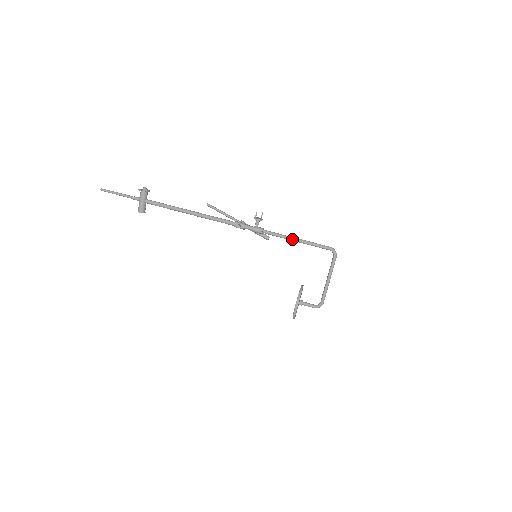
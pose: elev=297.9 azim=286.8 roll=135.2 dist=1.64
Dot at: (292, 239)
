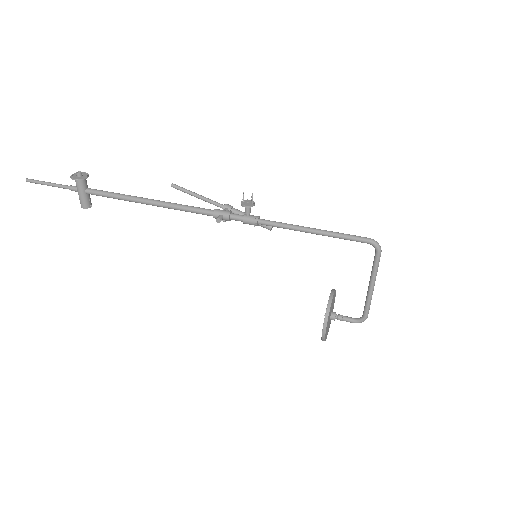
Dot at: (305, 231)
